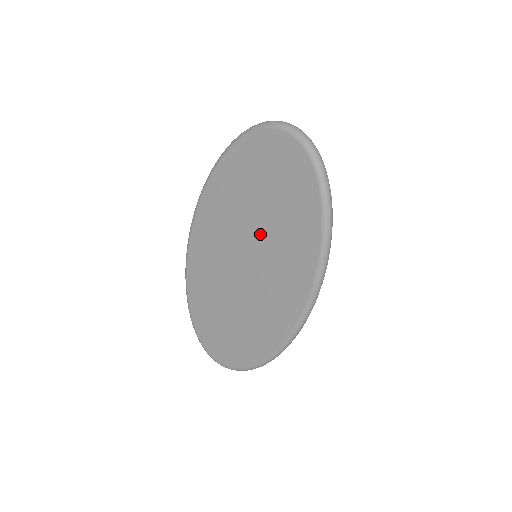
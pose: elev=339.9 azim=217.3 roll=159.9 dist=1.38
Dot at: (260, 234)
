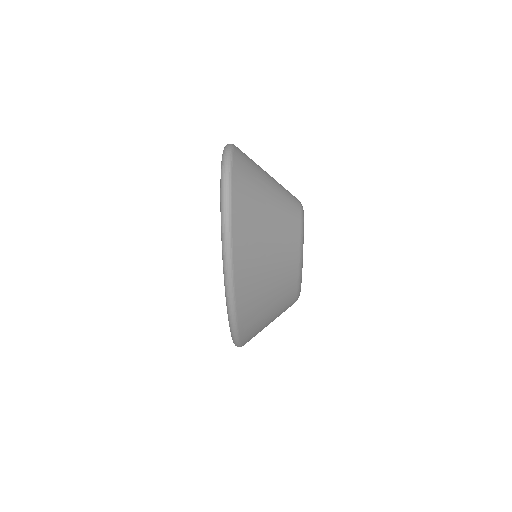
Dot at: occluded
